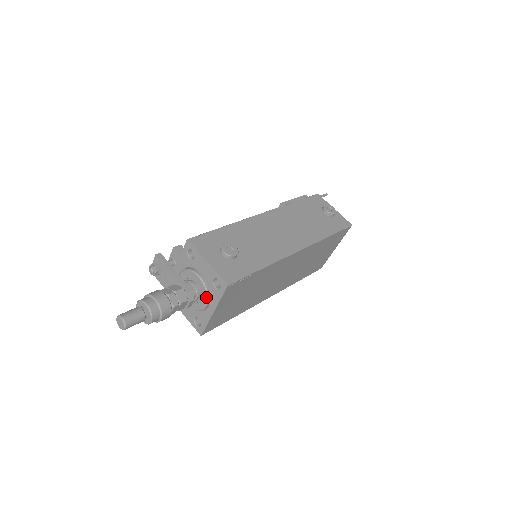
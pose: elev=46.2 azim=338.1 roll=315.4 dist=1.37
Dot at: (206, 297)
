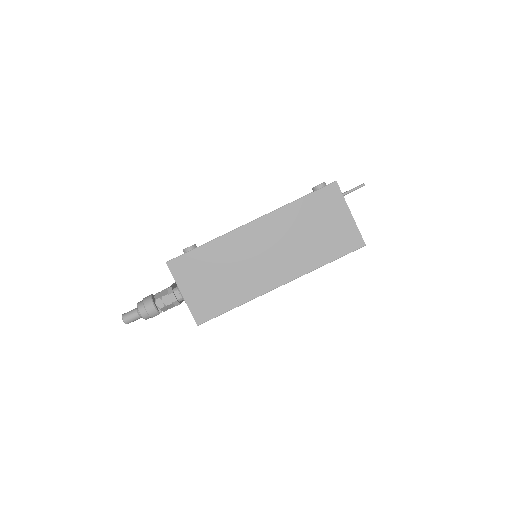
Dot at: (177, 286)
